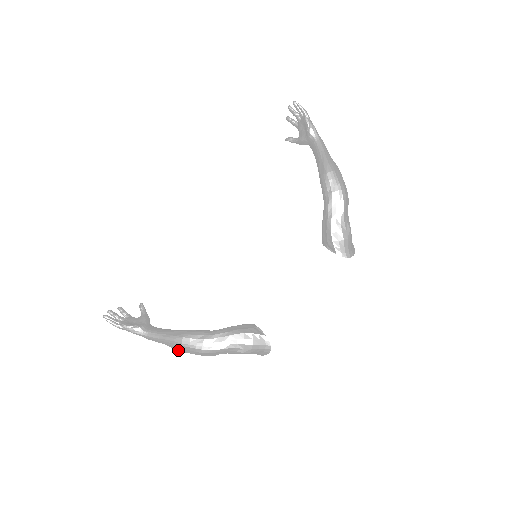
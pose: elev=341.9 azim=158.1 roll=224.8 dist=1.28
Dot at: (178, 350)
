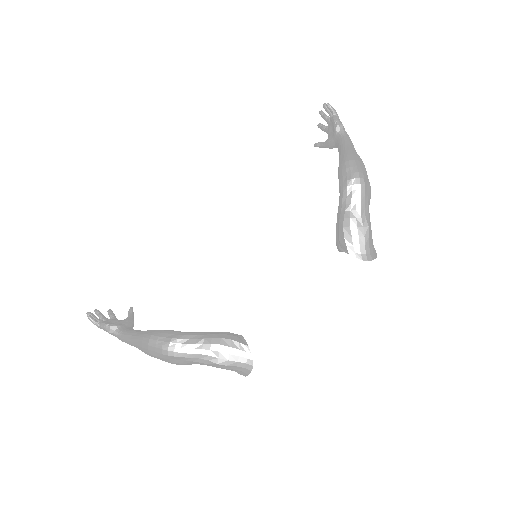
Dot at: (147, 354)
